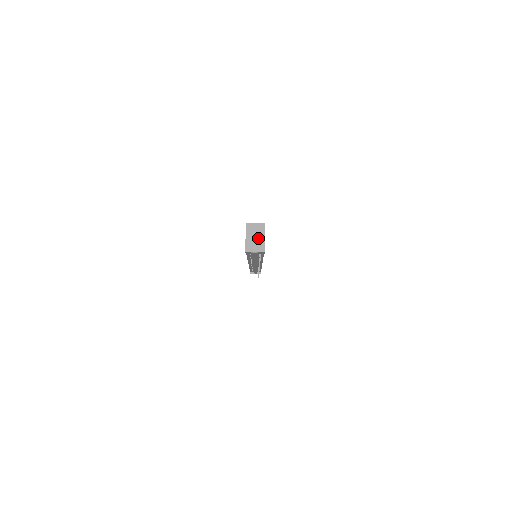
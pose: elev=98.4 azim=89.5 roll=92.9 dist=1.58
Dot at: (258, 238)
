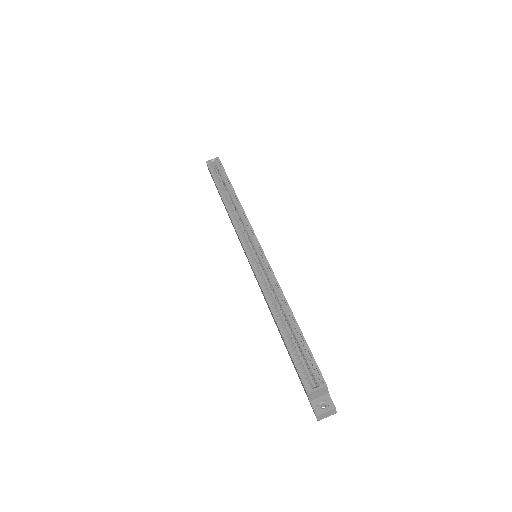
Dot at: (322, 395)
